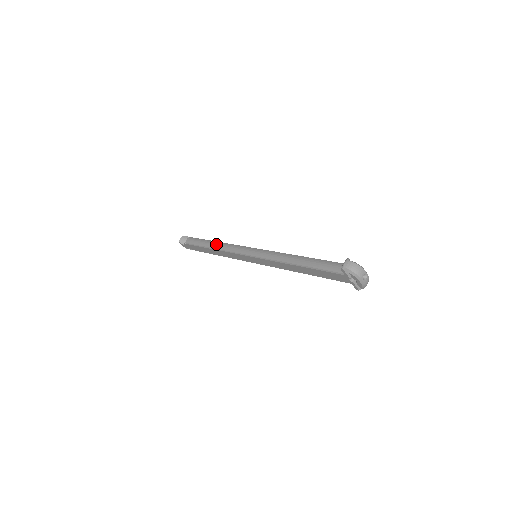
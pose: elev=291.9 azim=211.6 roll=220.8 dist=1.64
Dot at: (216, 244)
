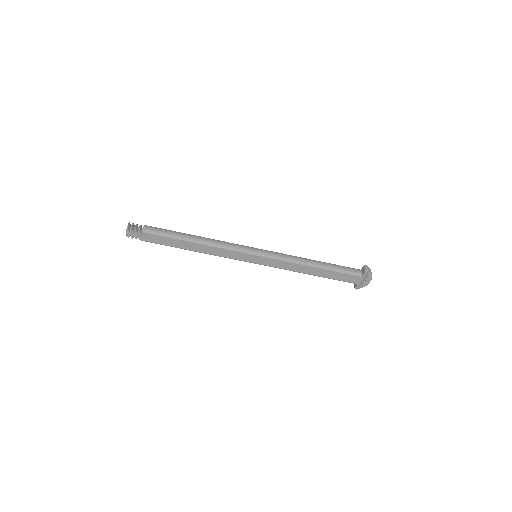
Dot at: (202, 238)
